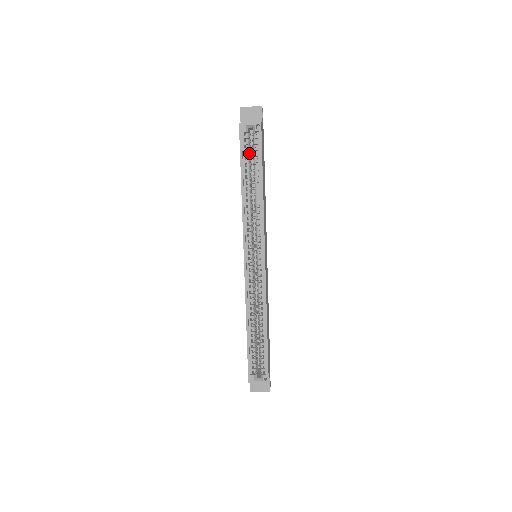
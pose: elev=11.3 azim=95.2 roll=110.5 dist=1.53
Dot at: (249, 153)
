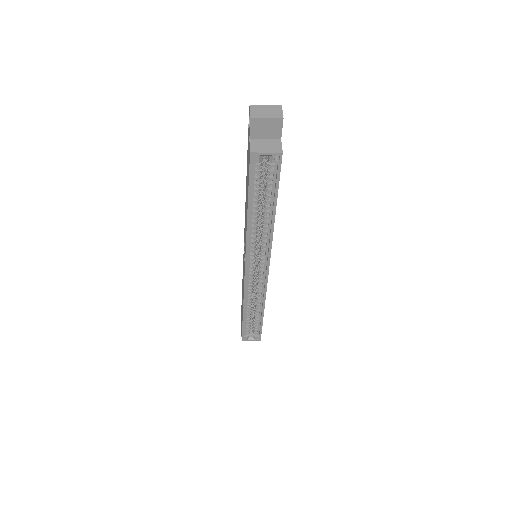
Dot at: (260, 179)
